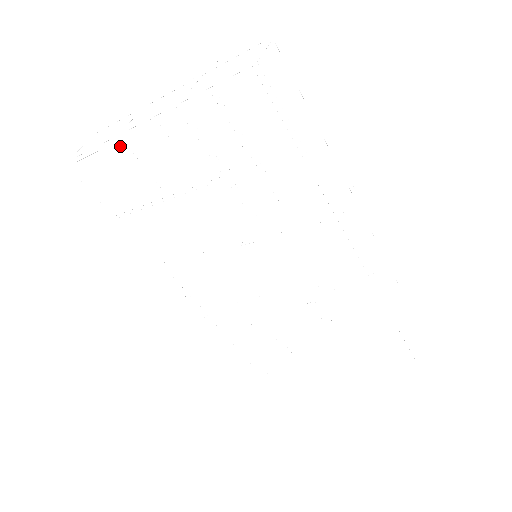
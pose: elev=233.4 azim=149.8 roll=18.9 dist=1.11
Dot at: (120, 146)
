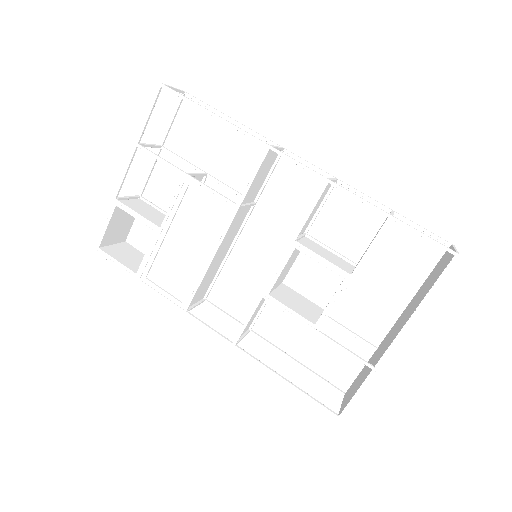
Dot at: (120, 205)
